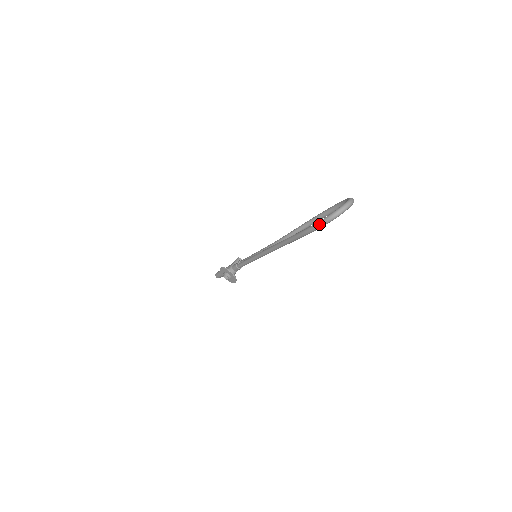
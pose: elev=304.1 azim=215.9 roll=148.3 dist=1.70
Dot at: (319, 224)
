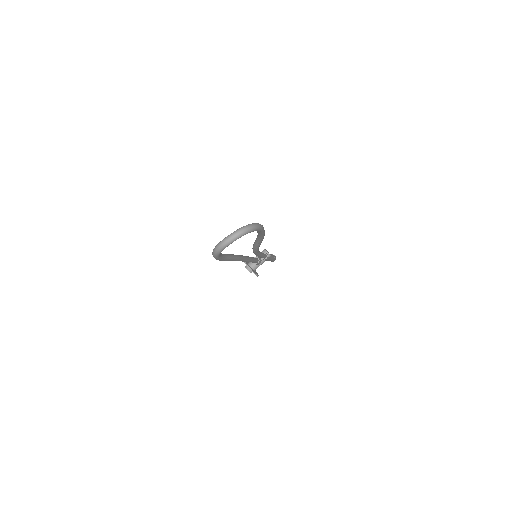
Dot at: occluded
